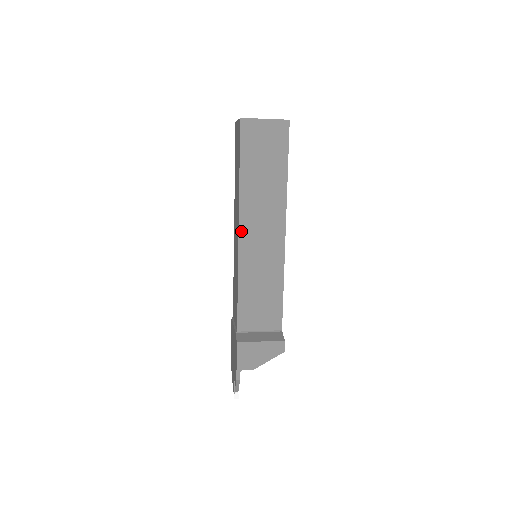
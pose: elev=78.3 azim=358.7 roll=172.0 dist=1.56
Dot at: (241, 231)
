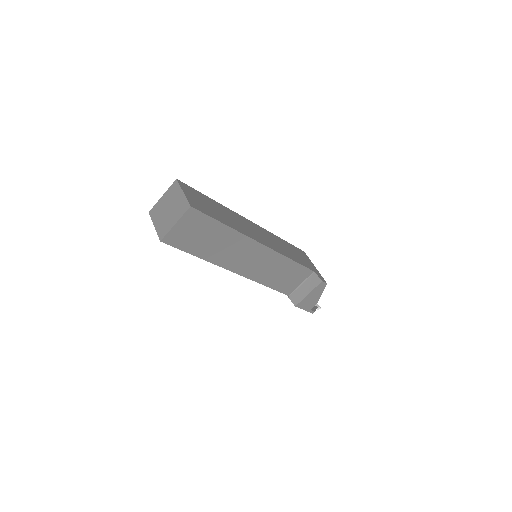
Dot at: (236, 271)
